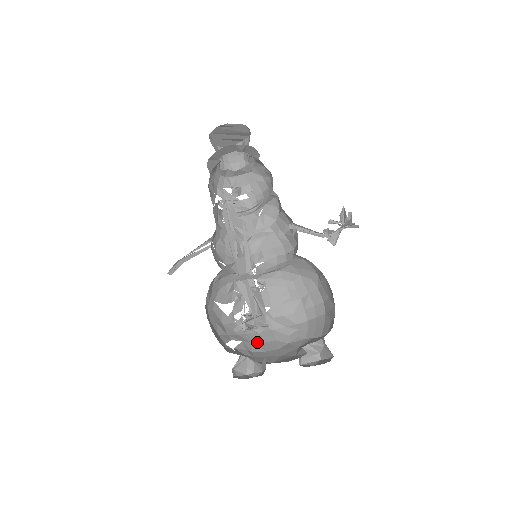
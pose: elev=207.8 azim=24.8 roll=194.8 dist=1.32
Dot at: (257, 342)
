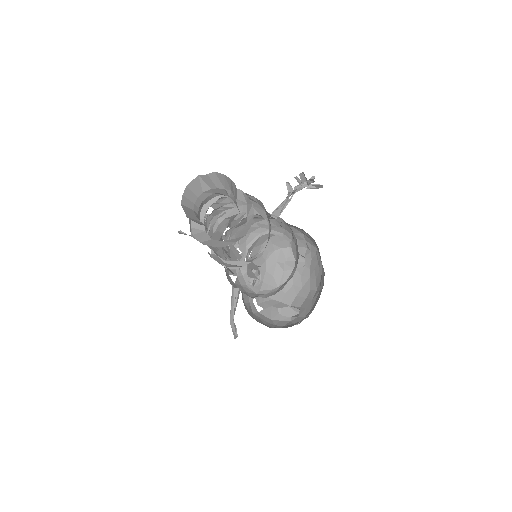
Dot at: occluded
